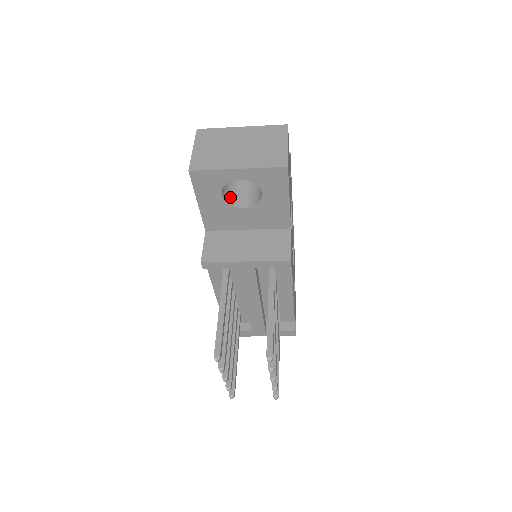
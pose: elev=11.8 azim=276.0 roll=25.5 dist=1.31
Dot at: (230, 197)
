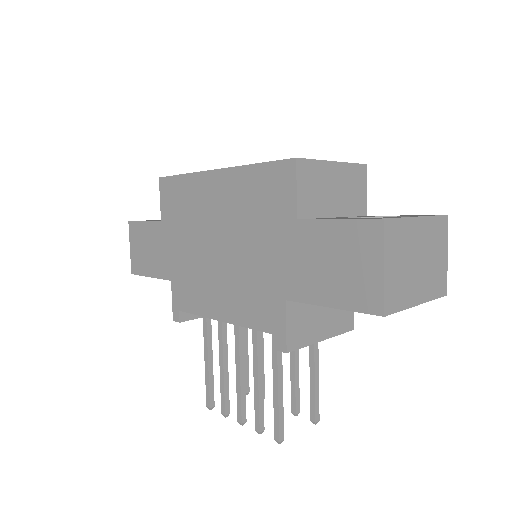
Dot at: occluded
